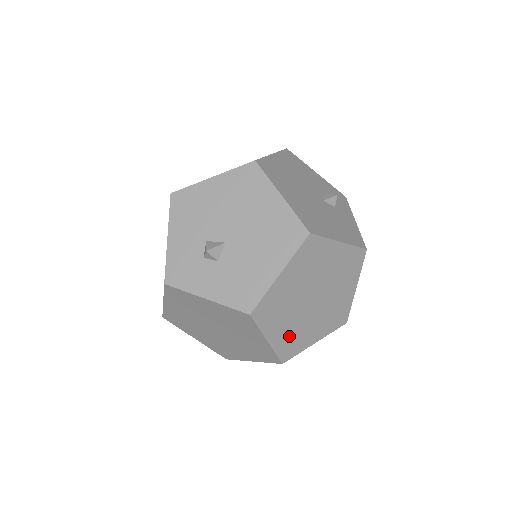
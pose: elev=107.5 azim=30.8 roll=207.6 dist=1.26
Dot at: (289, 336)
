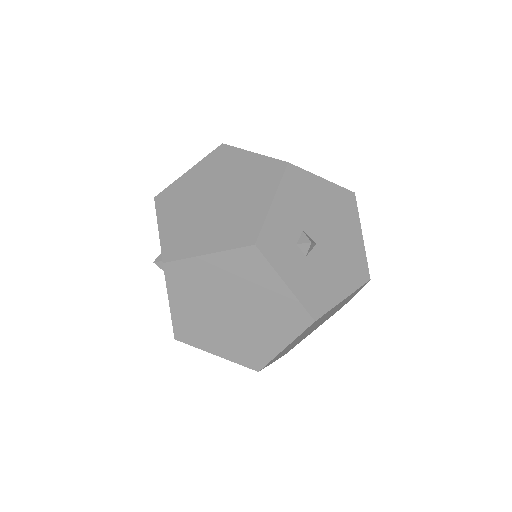
Dot at: occluded
